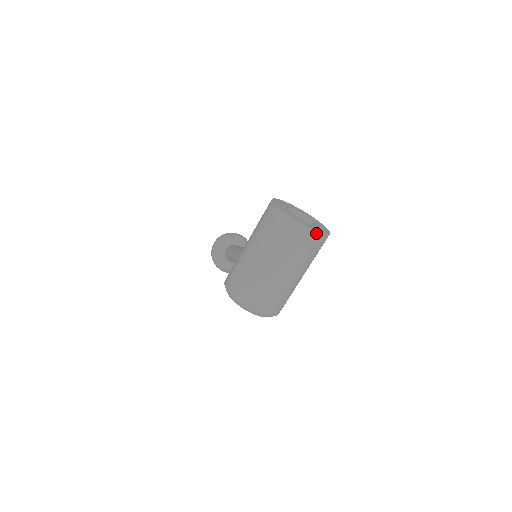
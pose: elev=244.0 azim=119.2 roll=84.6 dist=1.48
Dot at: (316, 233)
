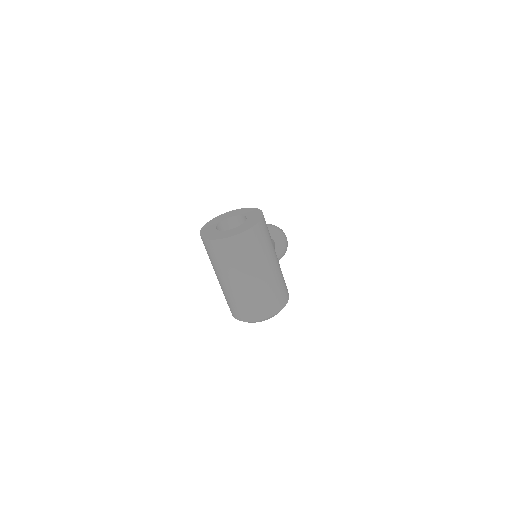
Dot at: (243, 234)
